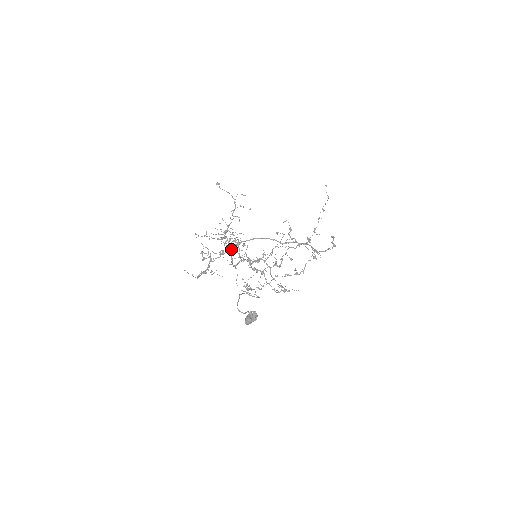
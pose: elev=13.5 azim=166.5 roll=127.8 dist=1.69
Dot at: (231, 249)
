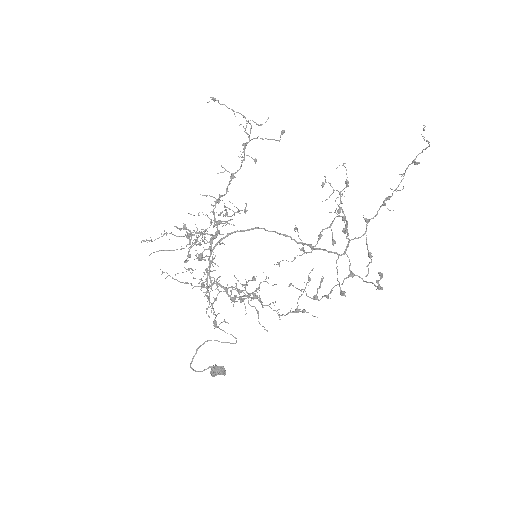
Dot at: (215, 244)
